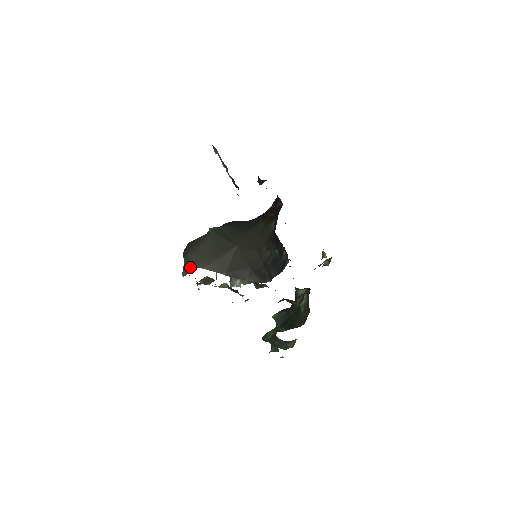
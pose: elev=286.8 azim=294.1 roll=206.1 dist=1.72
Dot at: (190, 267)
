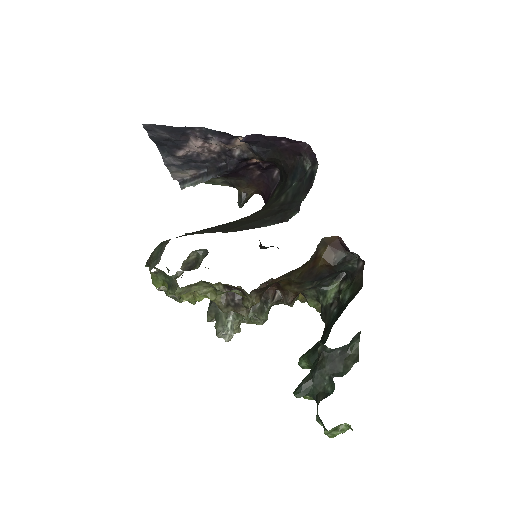
Dot at: (167, 243)
